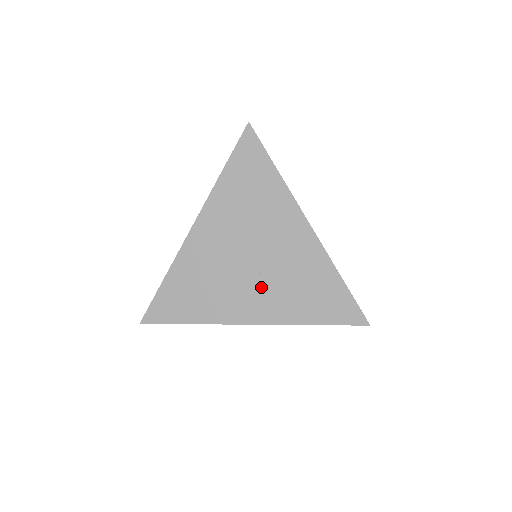
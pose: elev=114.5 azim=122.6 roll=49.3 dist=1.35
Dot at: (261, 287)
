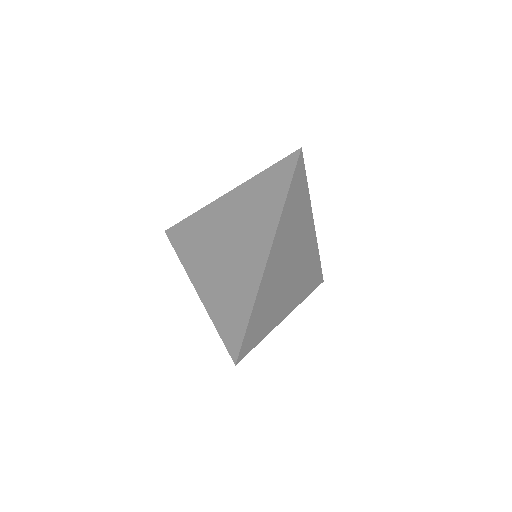
Dot at: (293, 285)
